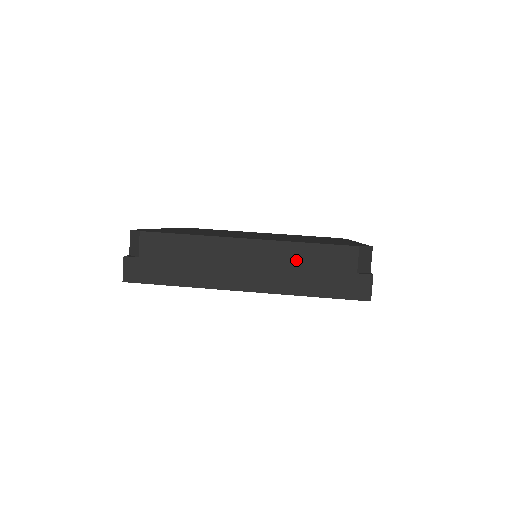
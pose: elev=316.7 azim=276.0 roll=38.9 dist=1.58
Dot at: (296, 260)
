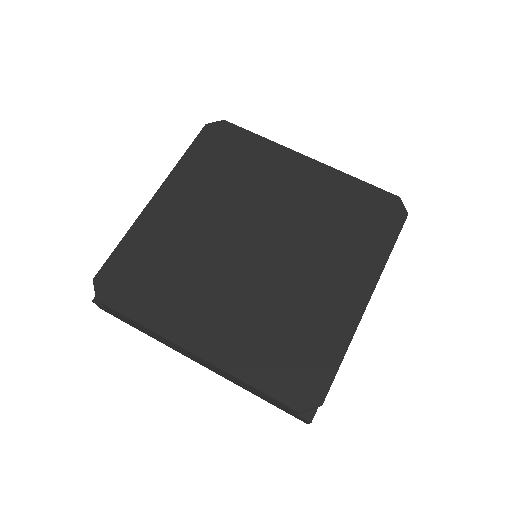
Dot at: (240, 382)
